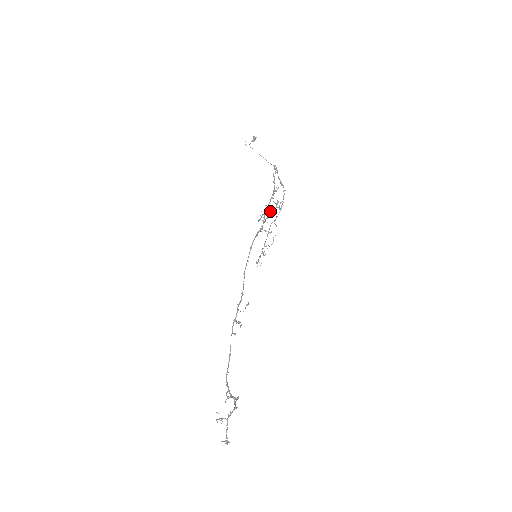
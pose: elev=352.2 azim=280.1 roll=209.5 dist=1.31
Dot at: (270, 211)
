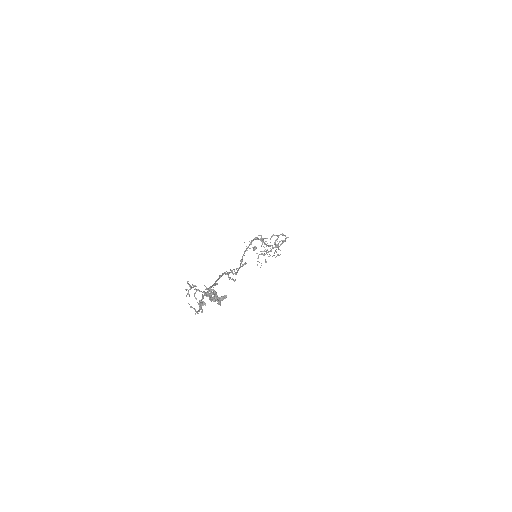
Dot at: (272, 256)
